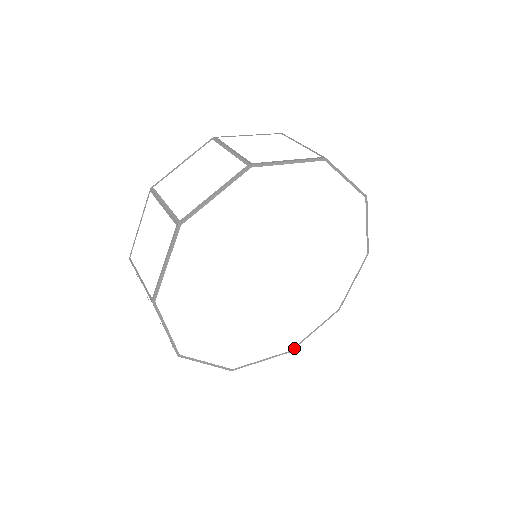
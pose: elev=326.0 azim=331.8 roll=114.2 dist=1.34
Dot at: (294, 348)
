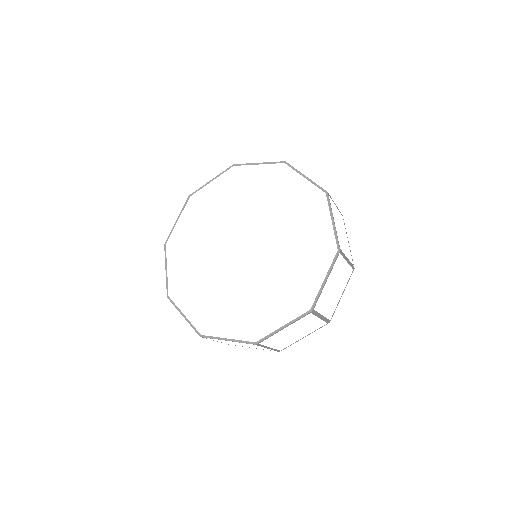
Dot at: (205, 337)
